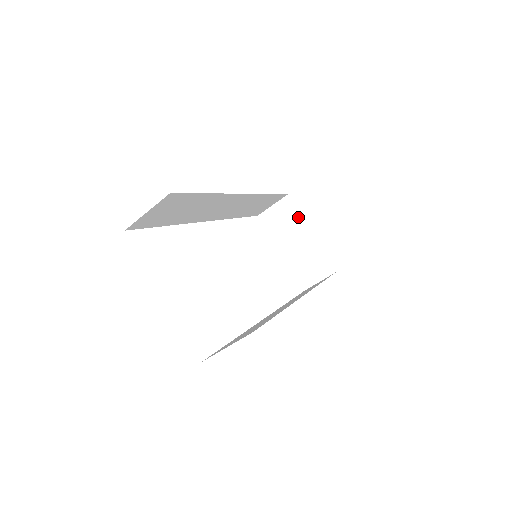
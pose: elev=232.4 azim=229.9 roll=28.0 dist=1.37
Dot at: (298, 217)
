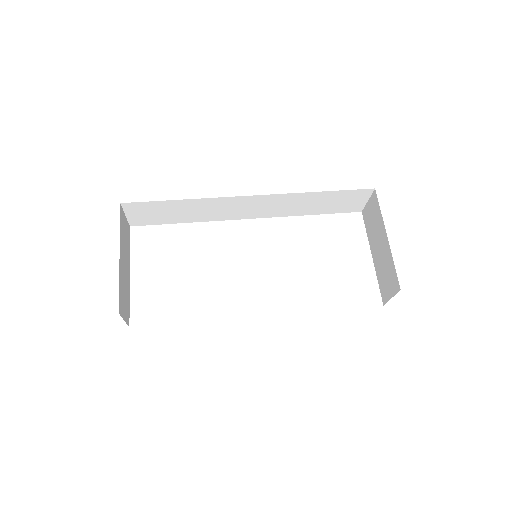
Dot at: (380, 216)
